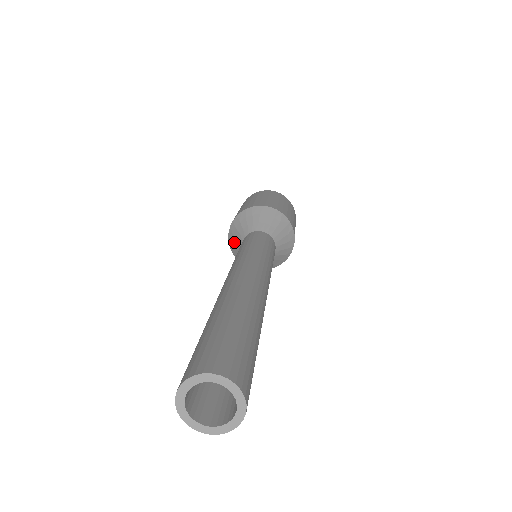
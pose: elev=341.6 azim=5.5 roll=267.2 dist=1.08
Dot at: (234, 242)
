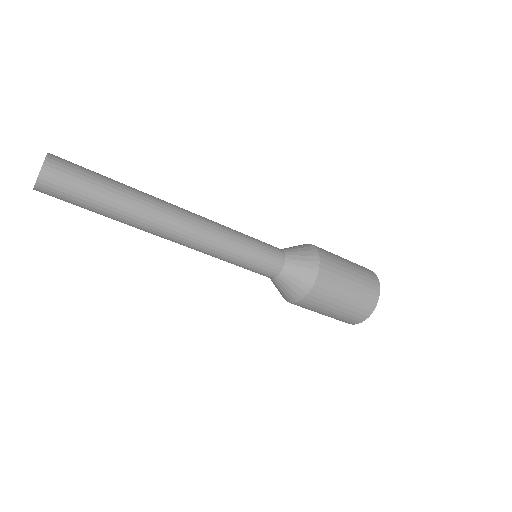
Dot at: occluded
